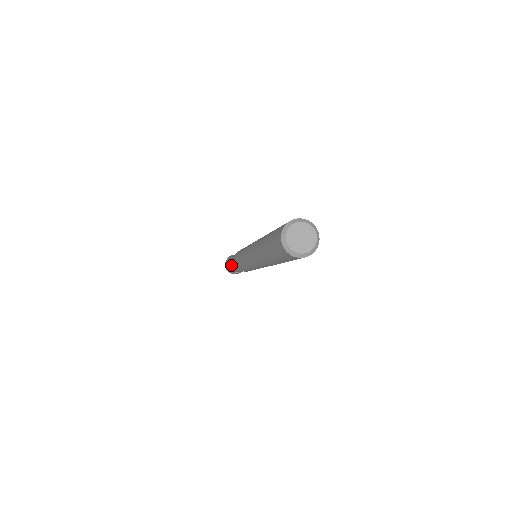
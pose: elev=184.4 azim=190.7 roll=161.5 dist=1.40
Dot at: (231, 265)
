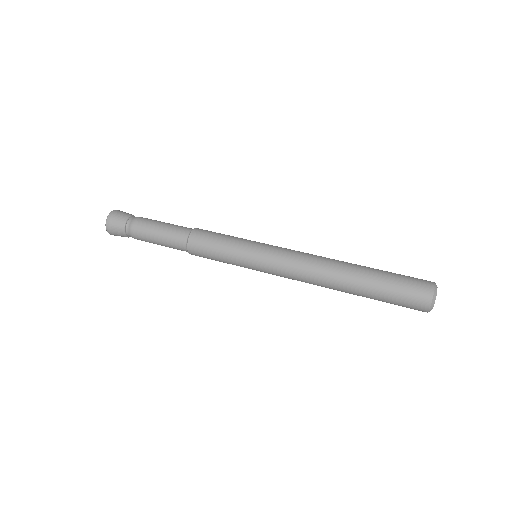
Dot at: (149, 234)
